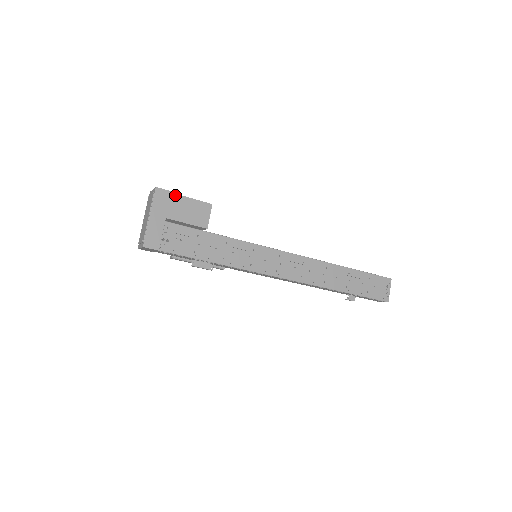
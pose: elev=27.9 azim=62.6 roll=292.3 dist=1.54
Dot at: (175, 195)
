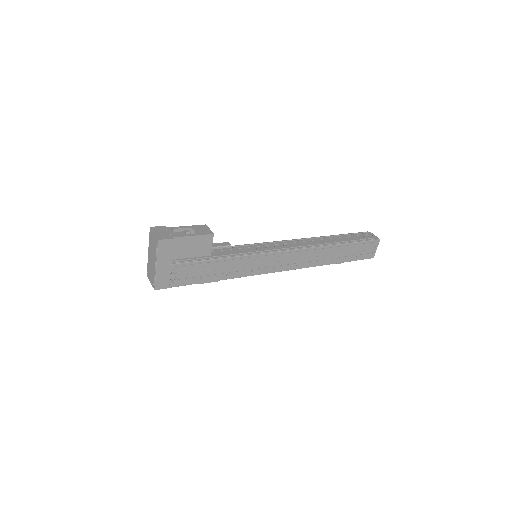
Dot at: (177, 238)
